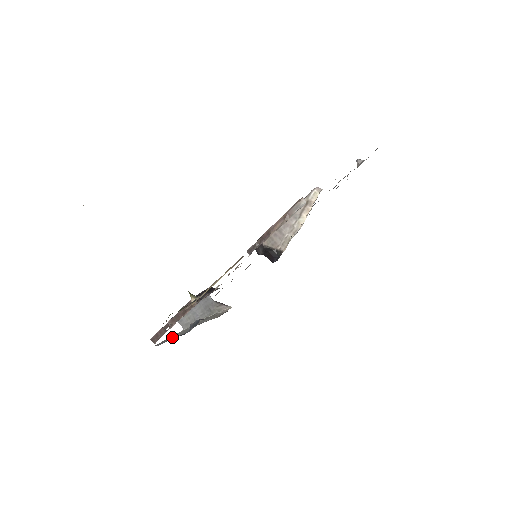
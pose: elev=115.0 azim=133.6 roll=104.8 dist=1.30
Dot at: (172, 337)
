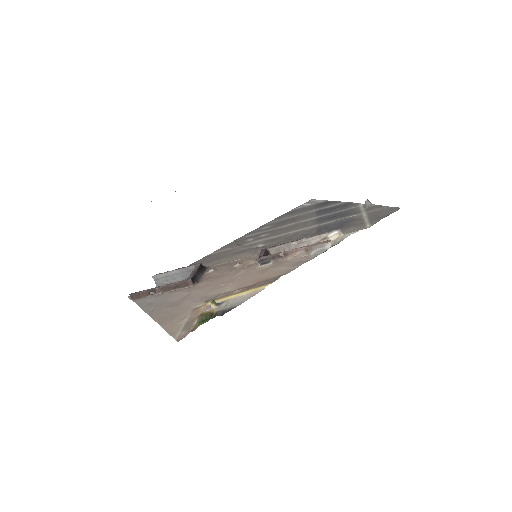
Dot at: occluded
